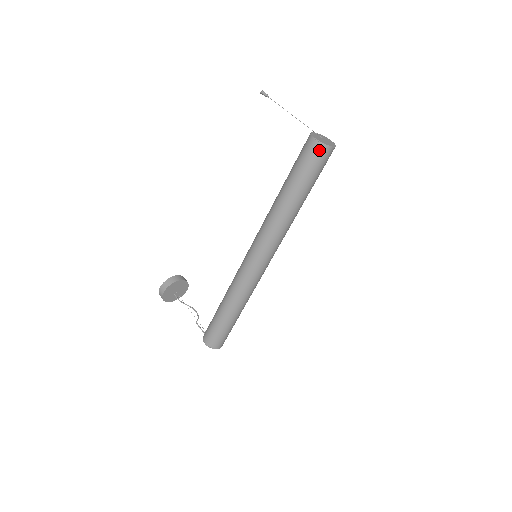
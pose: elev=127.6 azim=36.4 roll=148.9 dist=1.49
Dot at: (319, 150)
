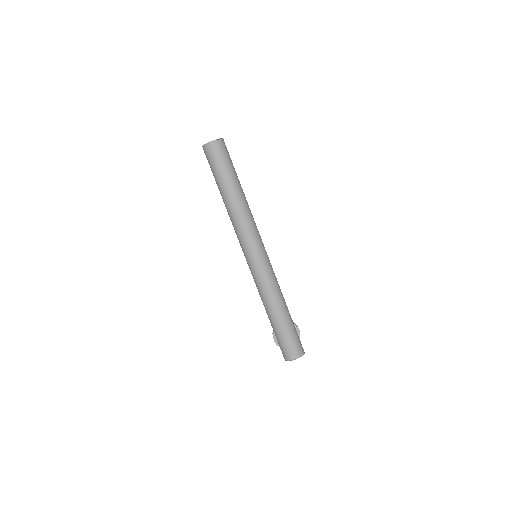
Dot at: (206, 151)
